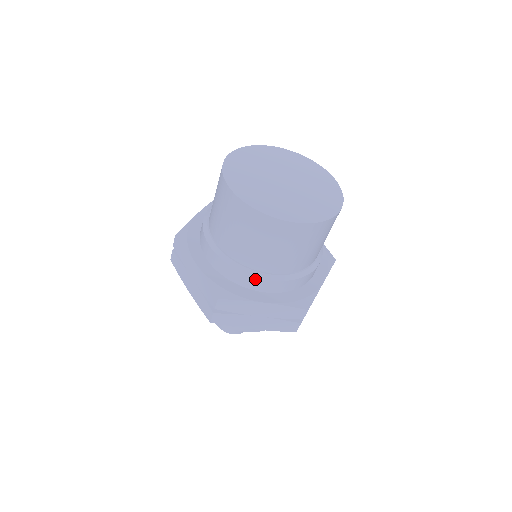
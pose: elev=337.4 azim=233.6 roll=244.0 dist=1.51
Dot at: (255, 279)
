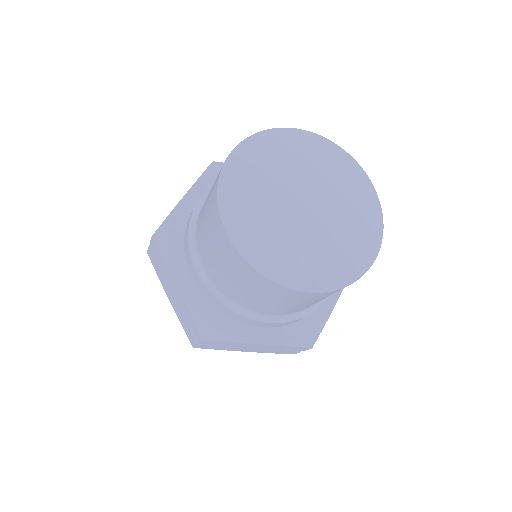
Dot at: (251, 320)
